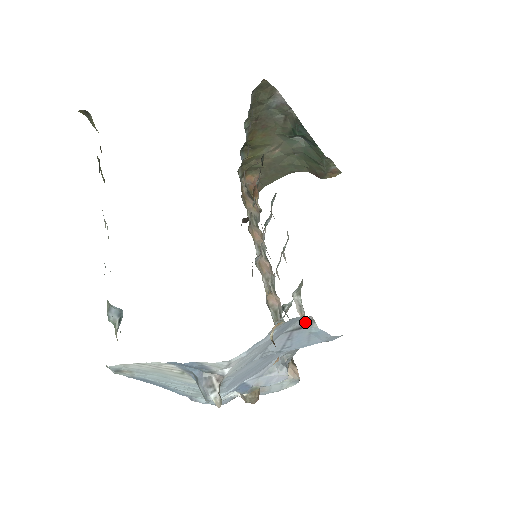
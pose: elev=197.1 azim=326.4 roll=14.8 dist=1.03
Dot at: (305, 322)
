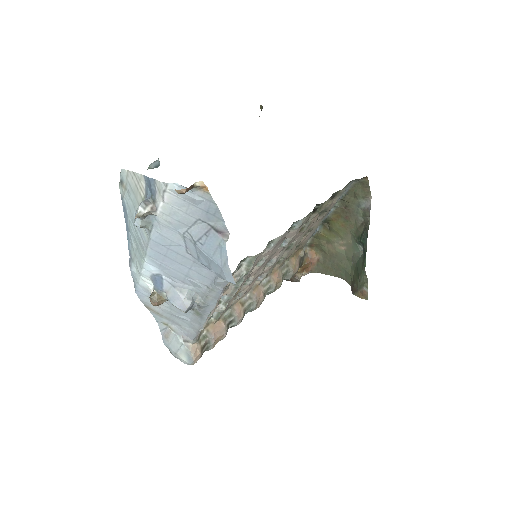
Dot at: (223, 231)
